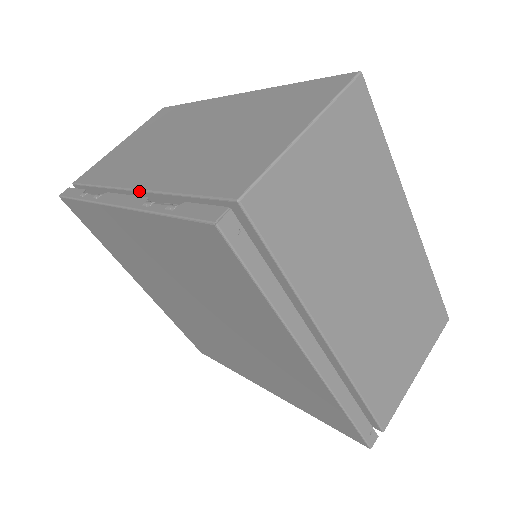
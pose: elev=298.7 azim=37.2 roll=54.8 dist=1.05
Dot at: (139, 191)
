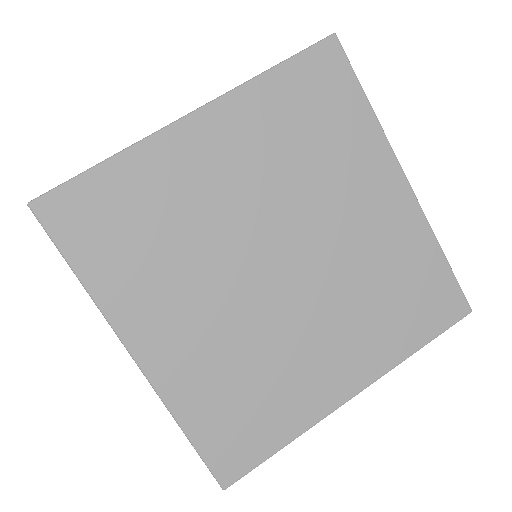
Dot at: occluded
